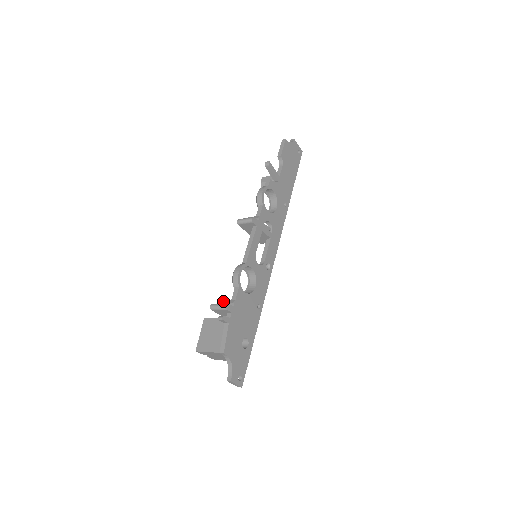
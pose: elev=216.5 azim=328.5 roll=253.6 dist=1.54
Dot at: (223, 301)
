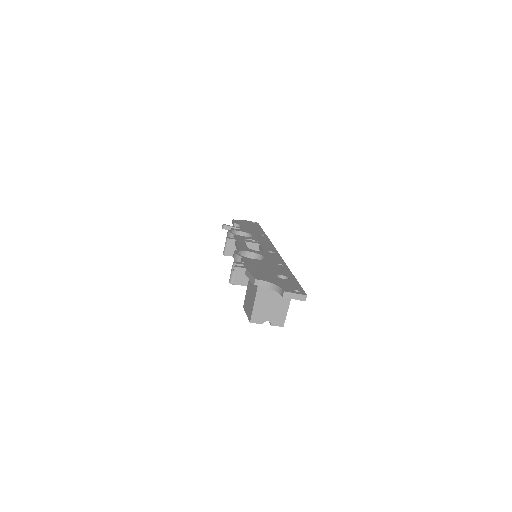
Dot at: occluded
